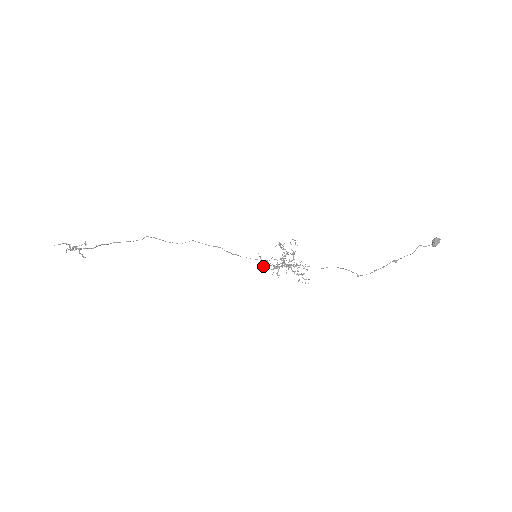
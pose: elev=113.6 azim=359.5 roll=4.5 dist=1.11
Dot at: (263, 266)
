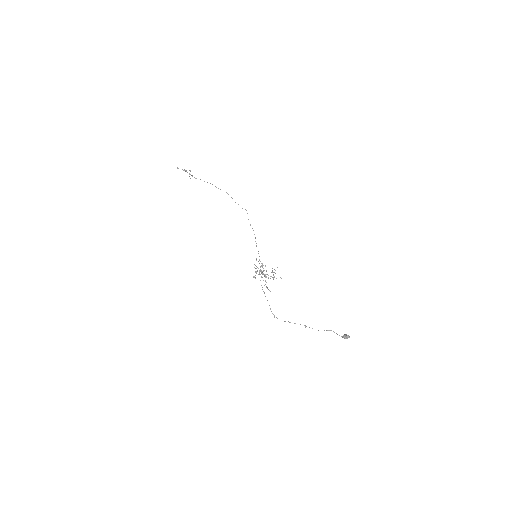
Dot at: (254, 264)
